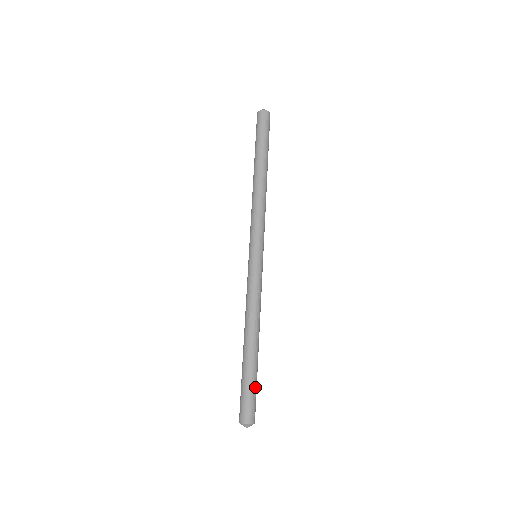
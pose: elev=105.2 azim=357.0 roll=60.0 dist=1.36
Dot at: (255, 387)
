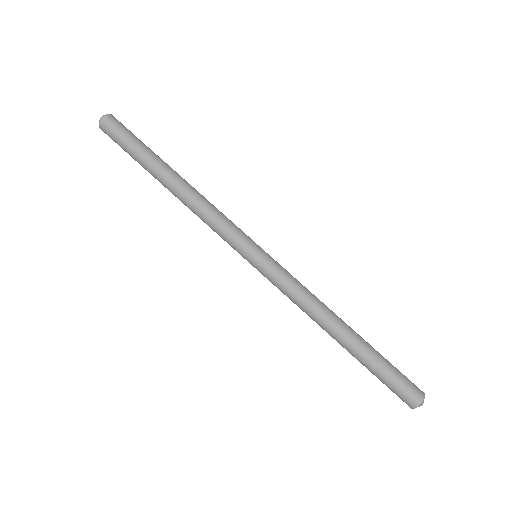
Dot at: (389, 363)
